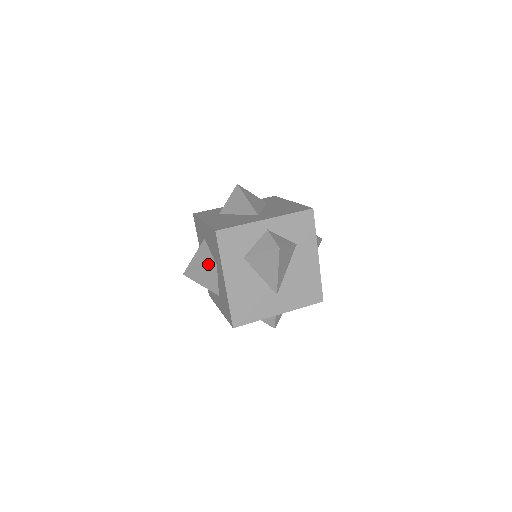
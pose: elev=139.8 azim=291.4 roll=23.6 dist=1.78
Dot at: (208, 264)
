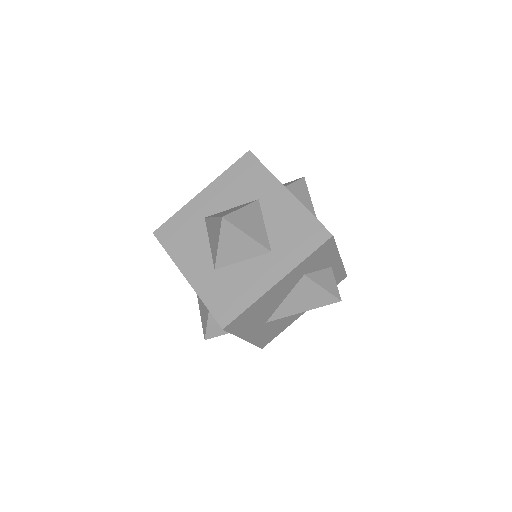
Dot at: (246, 204)
